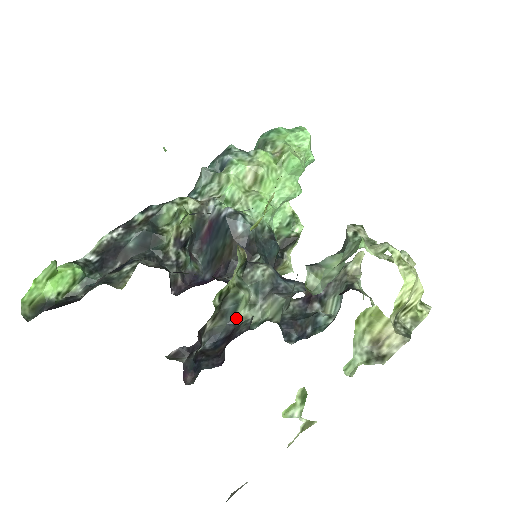
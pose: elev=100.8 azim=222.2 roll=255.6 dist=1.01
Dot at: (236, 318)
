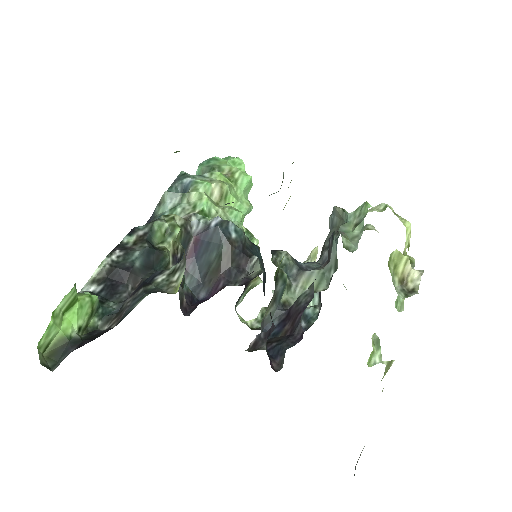
Dot at: (281, 302)
